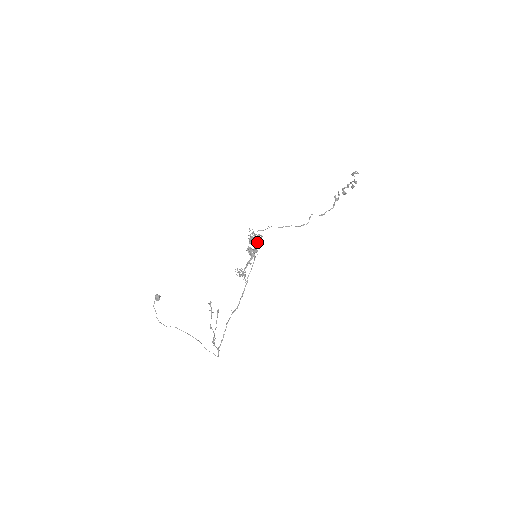
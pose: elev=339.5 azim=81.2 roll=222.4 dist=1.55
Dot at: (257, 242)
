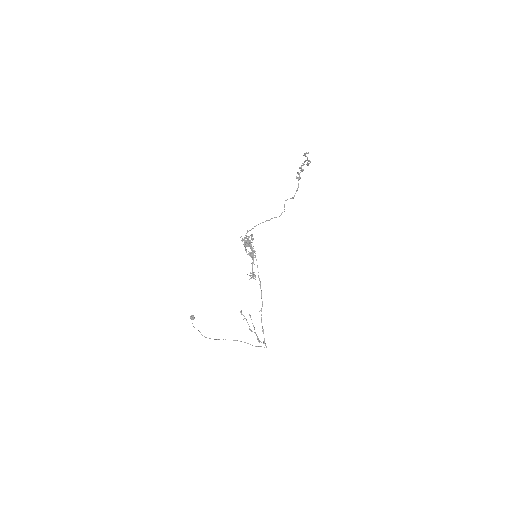
Dot at: (250, 242)
